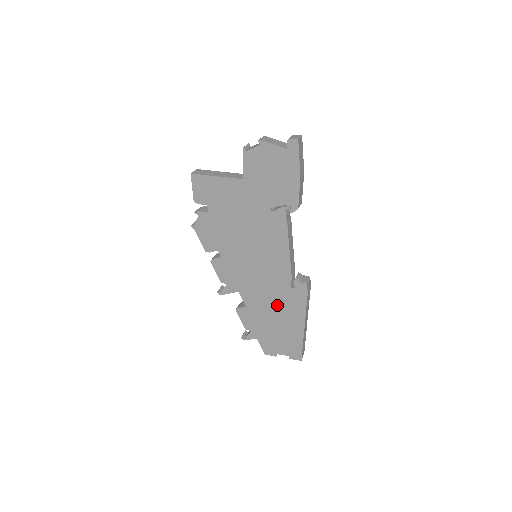
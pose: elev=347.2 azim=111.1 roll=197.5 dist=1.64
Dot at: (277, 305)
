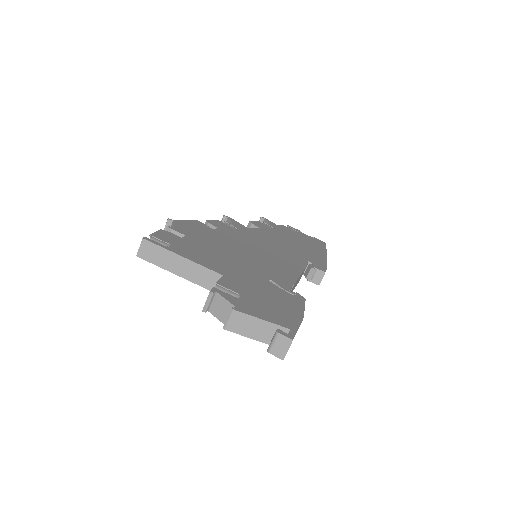
Dot at: occluded
